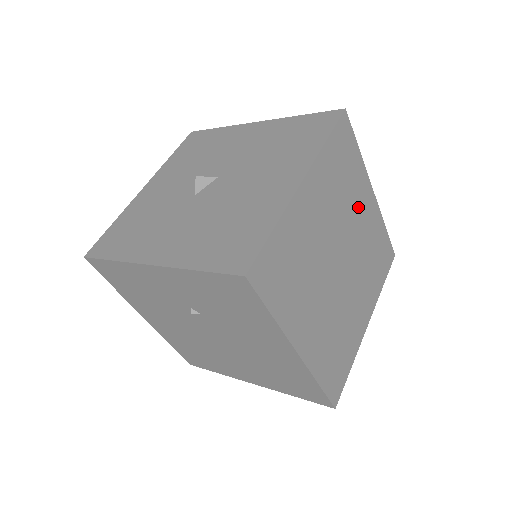
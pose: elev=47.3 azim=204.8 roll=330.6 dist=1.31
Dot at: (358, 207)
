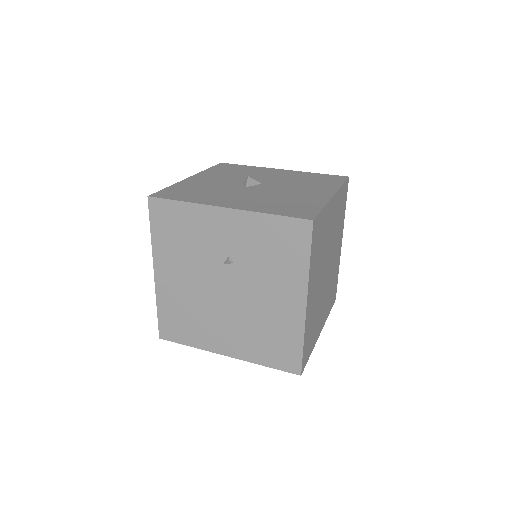
Dot at: (337, 243)
